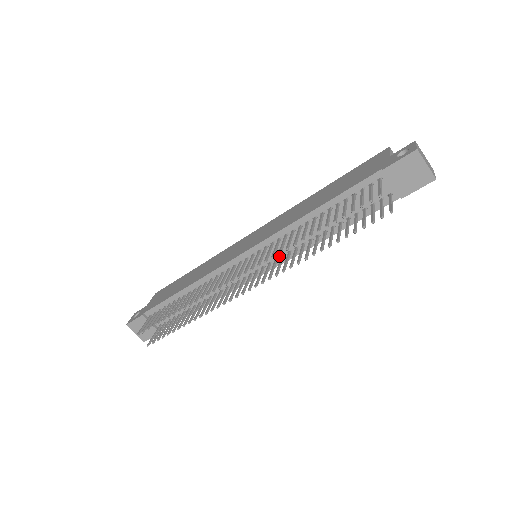
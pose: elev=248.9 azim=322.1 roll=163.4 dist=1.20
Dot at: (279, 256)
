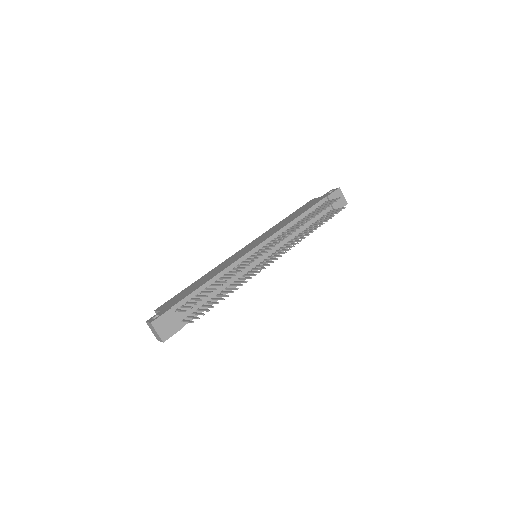
Dot at: (278, 249)
